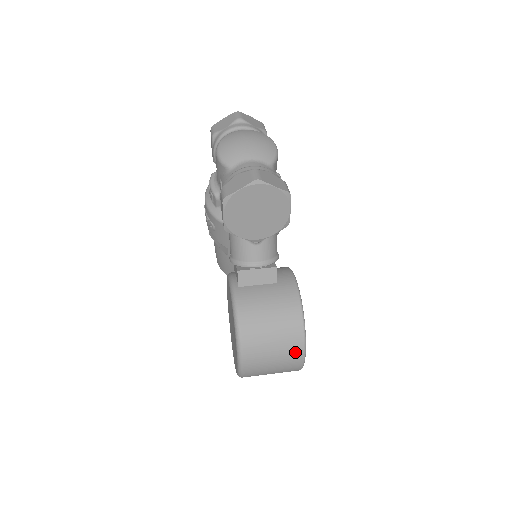
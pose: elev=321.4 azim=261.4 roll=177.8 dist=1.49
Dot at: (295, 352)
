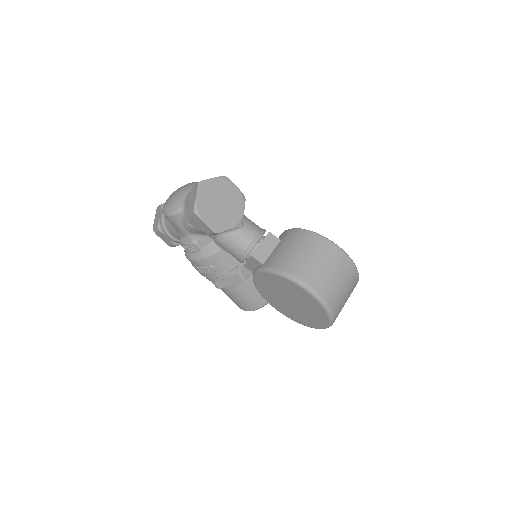
Dot at: (337, 255)
